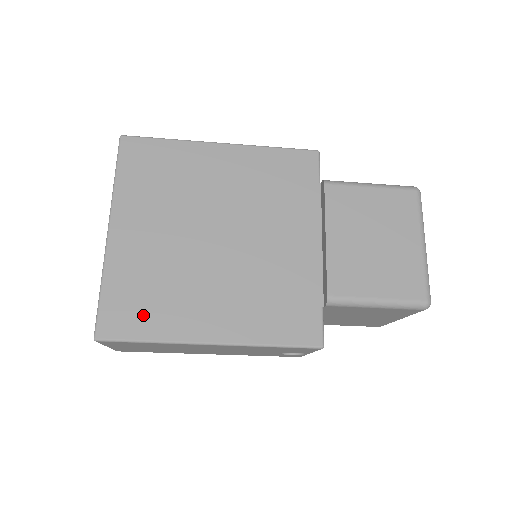
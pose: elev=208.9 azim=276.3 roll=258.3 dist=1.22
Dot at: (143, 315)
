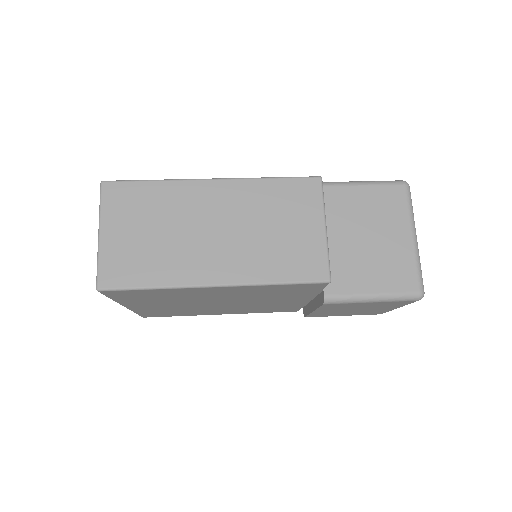
Dot at: occluded
